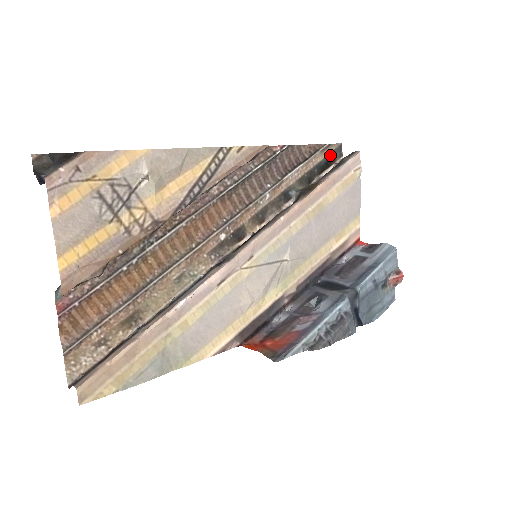
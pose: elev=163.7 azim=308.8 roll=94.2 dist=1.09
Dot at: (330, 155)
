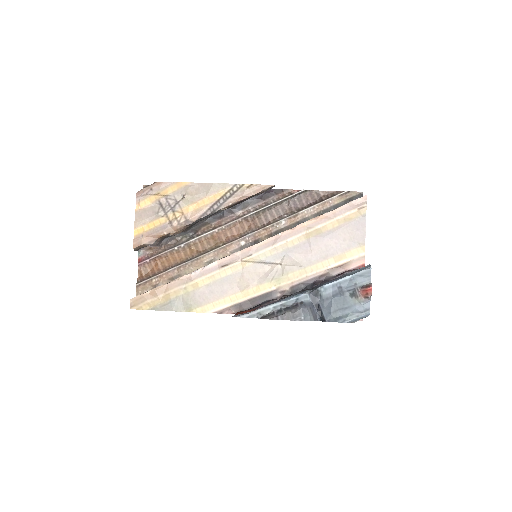
Dot at: (349, 199)
